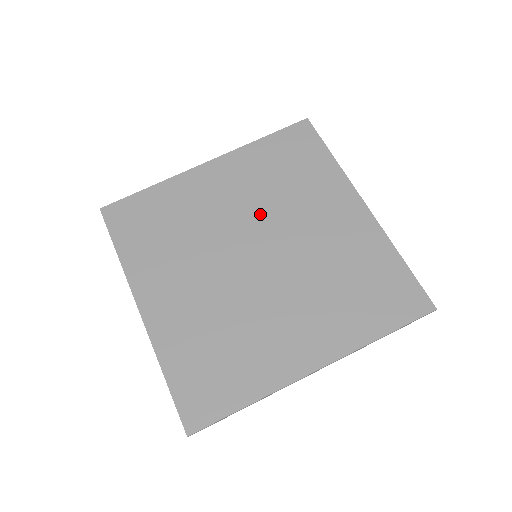
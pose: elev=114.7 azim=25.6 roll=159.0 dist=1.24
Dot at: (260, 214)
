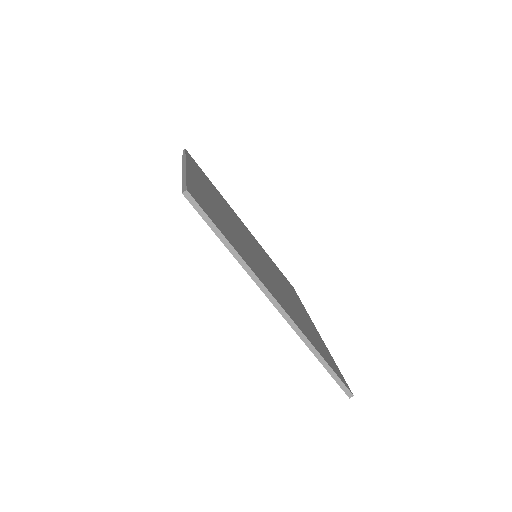
Dot at: (264, 258)
